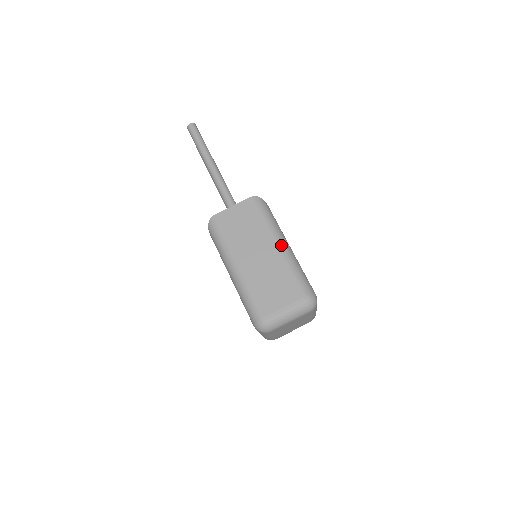
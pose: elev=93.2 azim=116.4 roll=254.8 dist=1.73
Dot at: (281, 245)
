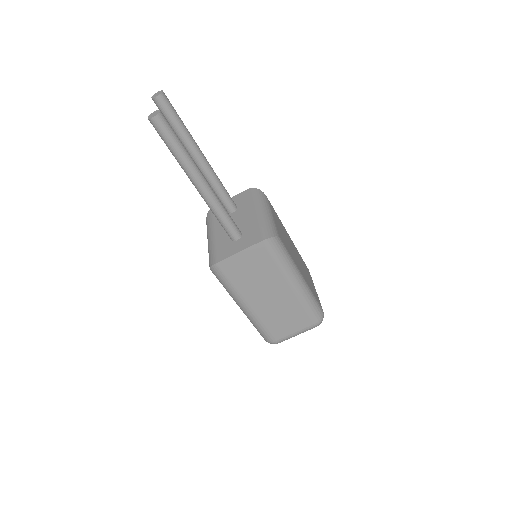
Dot at: (295, 285)
